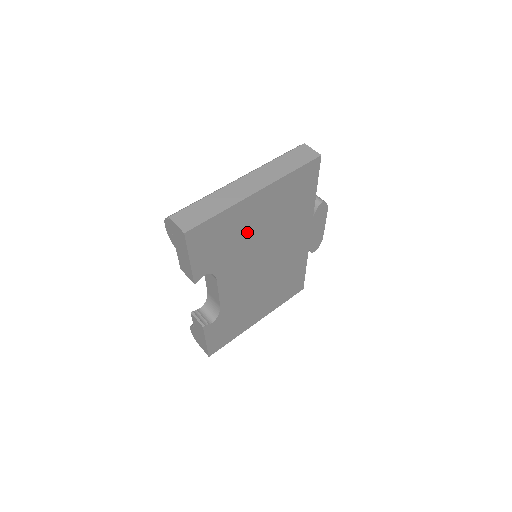
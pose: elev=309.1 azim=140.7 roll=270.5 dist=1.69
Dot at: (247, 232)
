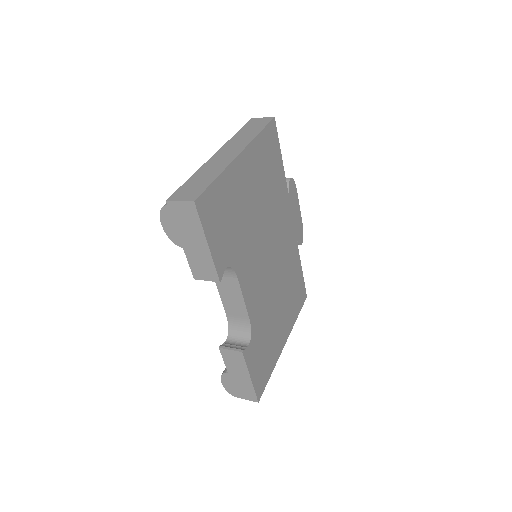
Dot at: (245, 209)
